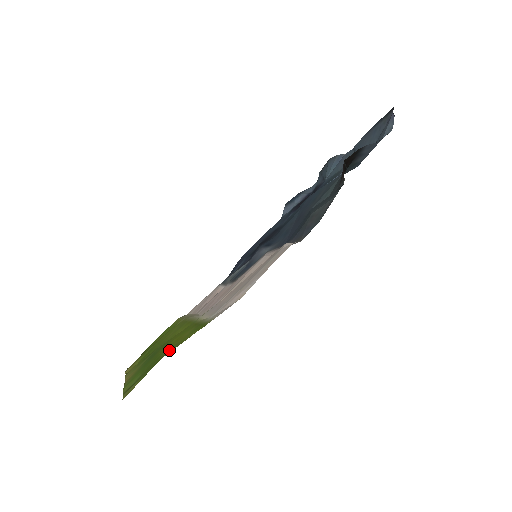
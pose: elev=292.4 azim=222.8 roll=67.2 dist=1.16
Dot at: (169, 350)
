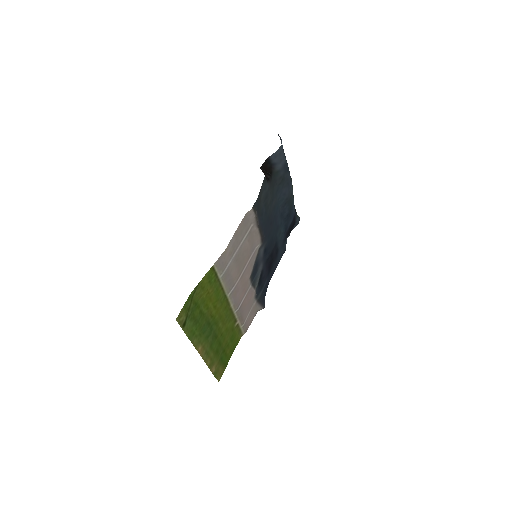
Dot at: (198, 293)
